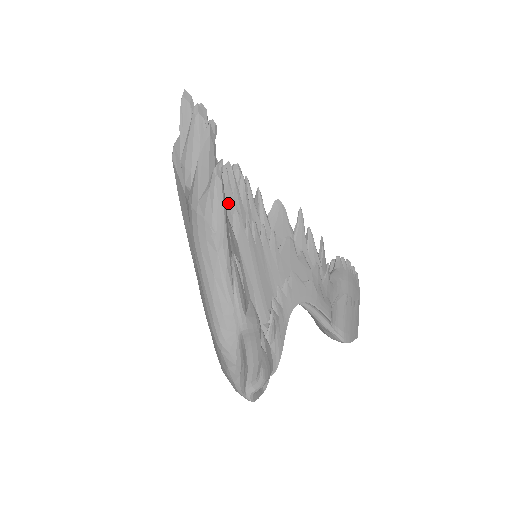
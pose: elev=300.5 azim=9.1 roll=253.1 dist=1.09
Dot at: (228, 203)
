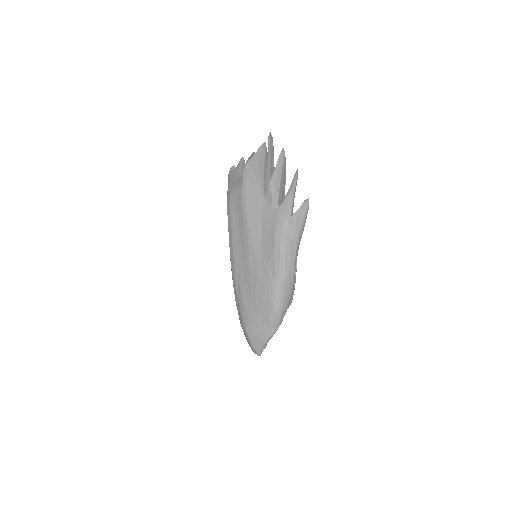
Dot at: occluded
